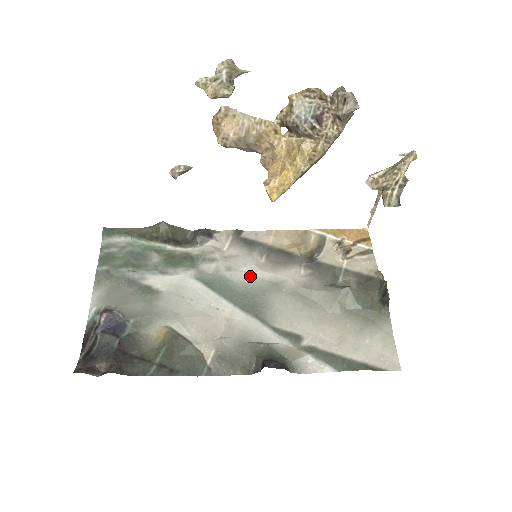
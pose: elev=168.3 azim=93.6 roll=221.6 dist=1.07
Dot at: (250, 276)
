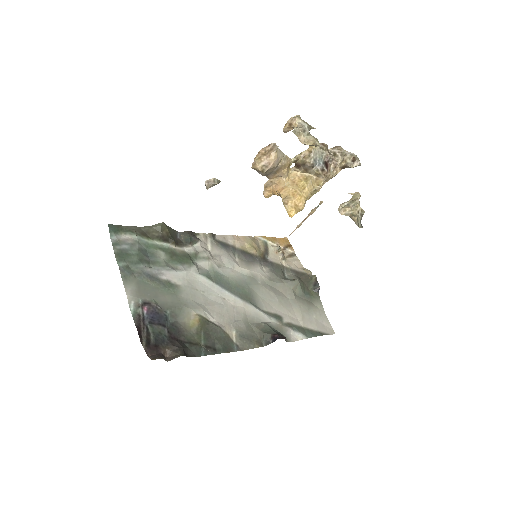
Dot at: (234, 272)
